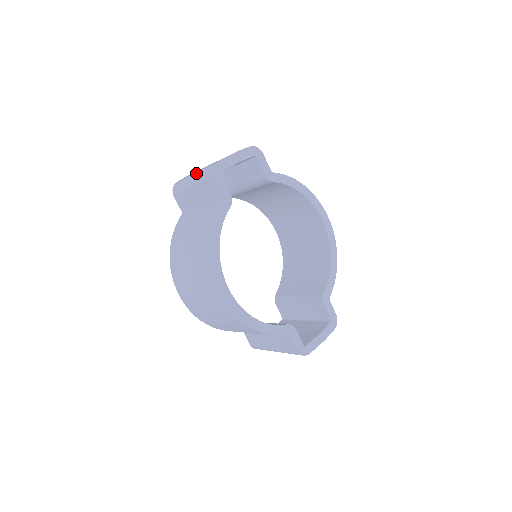
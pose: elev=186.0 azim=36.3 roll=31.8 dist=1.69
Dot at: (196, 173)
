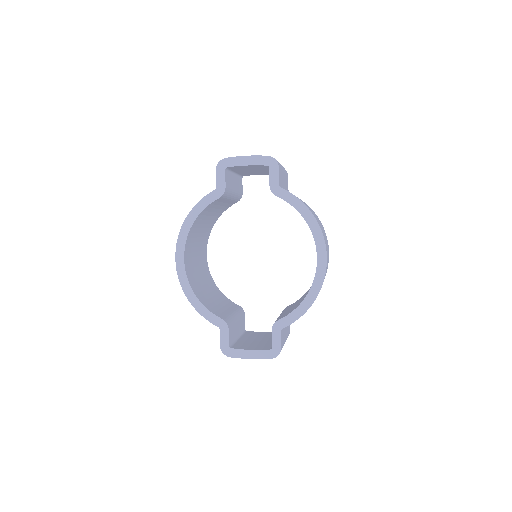
Dot at: occluded
